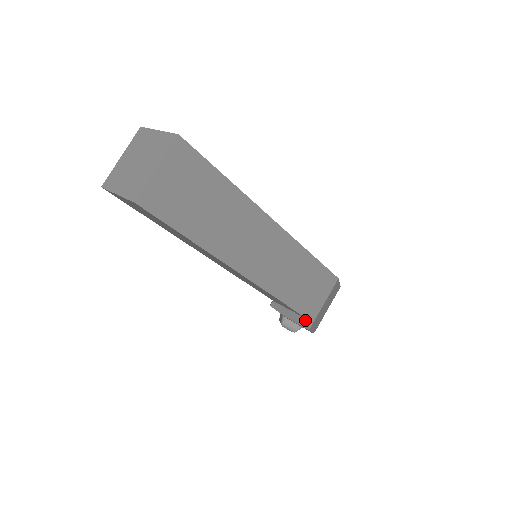
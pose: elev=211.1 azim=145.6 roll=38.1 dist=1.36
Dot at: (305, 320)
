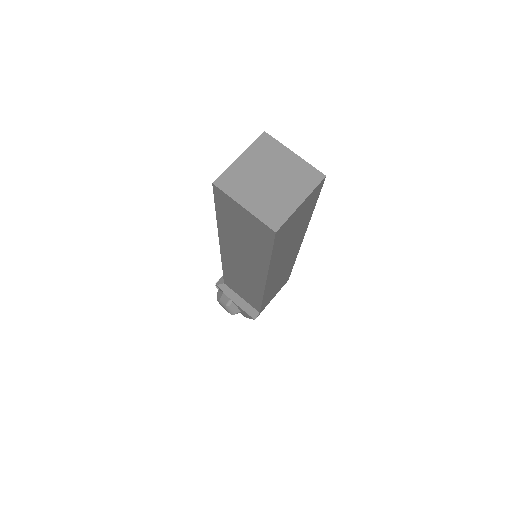
Dot at: (255, 311)
